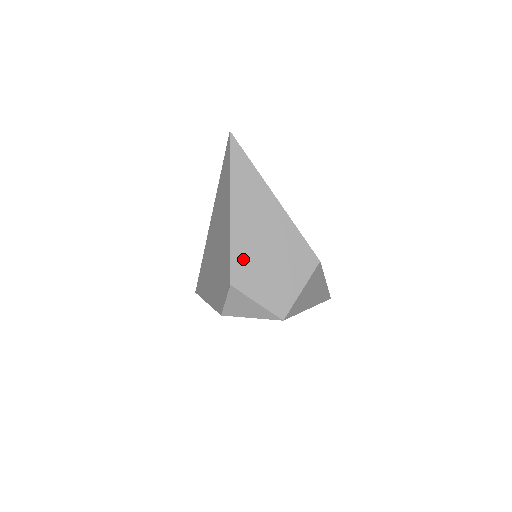
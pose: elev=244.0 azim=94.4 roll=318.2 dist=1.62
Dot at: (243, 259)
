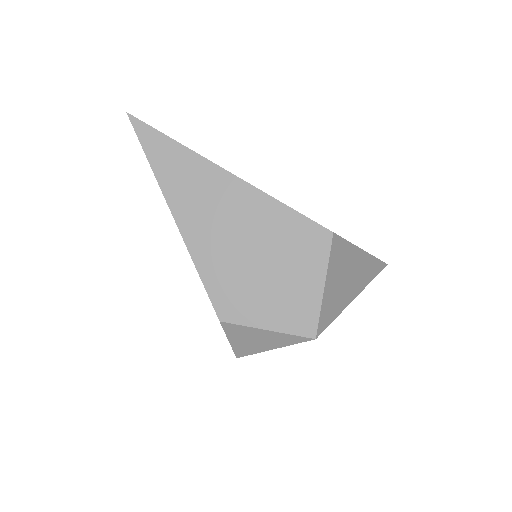
Dot at: (221, 278)
